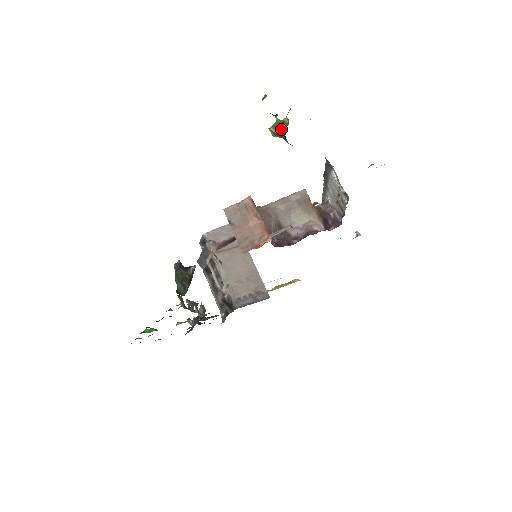
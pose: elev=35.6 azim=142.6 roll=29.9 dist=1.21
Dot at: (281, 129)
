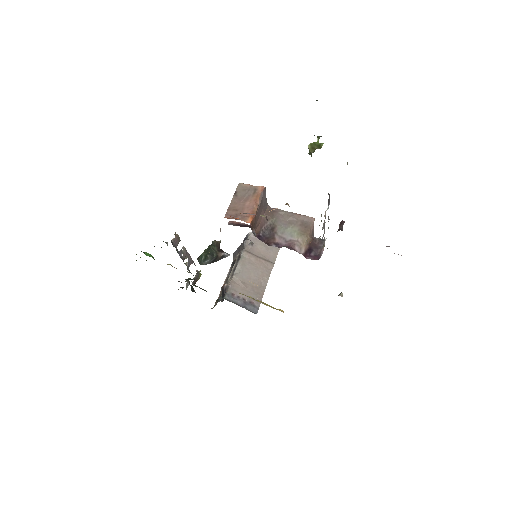
Dot at: (314, 148)
